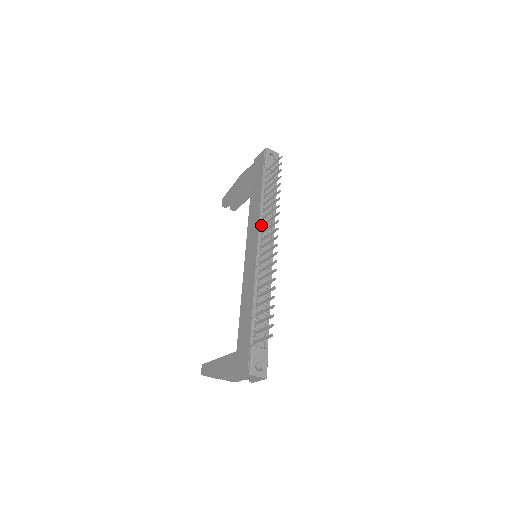
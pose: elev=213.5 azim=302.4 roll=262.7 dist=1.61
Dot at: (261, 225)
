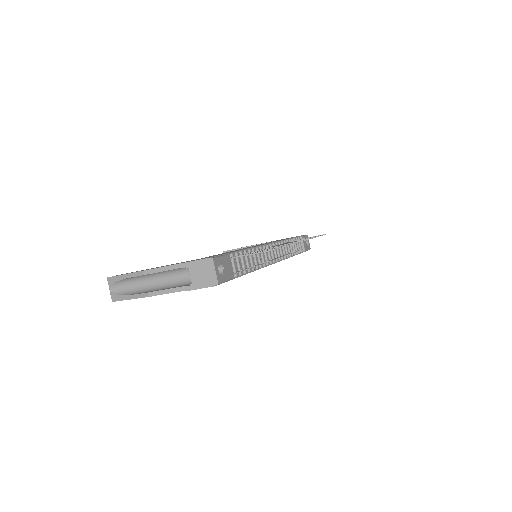
Dot at: (280, 243)
